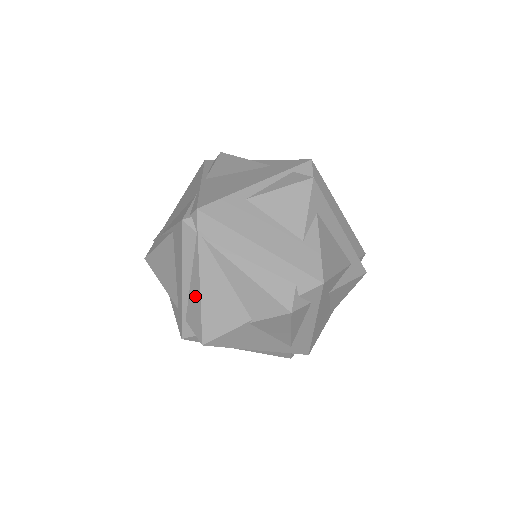
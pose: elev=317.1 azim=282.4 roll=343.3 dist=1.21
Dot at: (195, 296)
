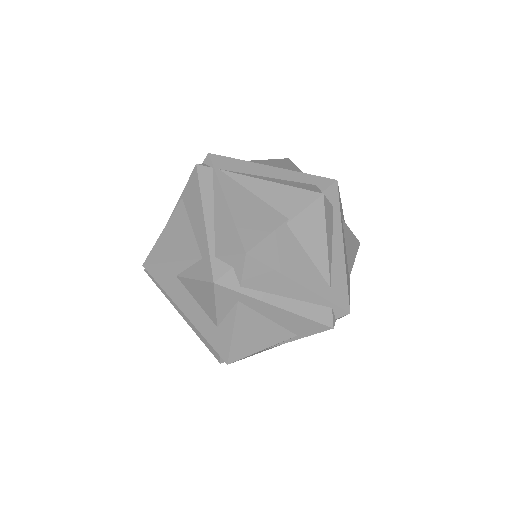
Dot at: (223, 218)
